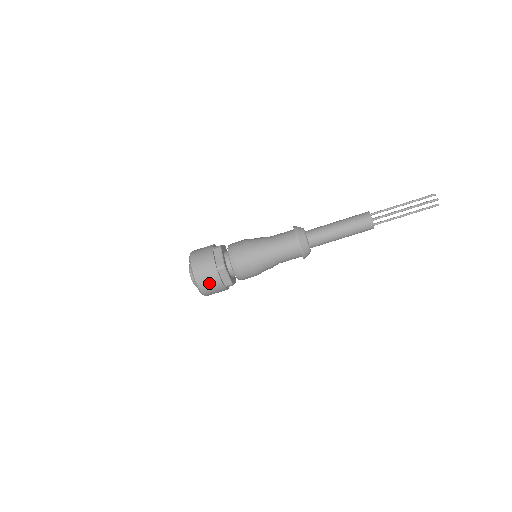
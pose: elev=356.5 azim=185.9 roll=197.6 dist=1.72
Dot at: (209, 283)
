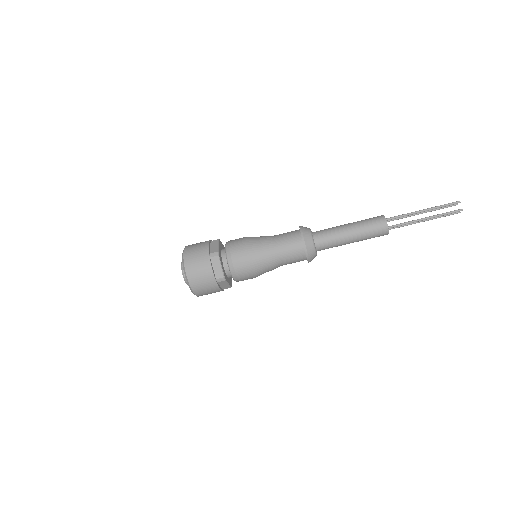
Dot at: (207, 292)
